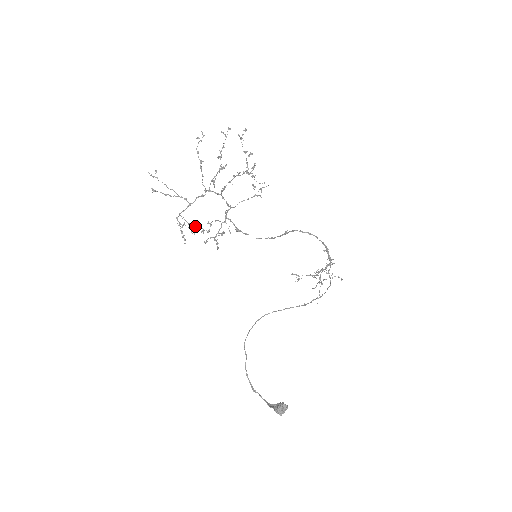
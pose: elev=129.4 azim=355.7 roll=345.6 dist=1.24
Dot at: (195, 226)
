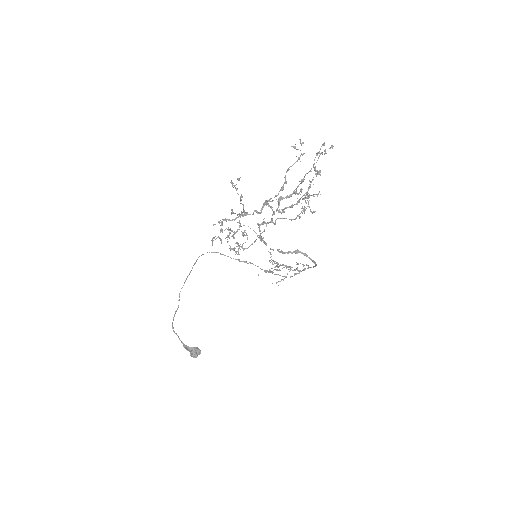
Dot at: (231, 231)
